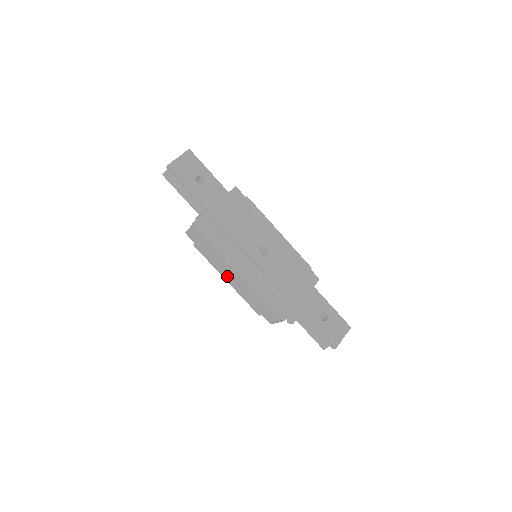
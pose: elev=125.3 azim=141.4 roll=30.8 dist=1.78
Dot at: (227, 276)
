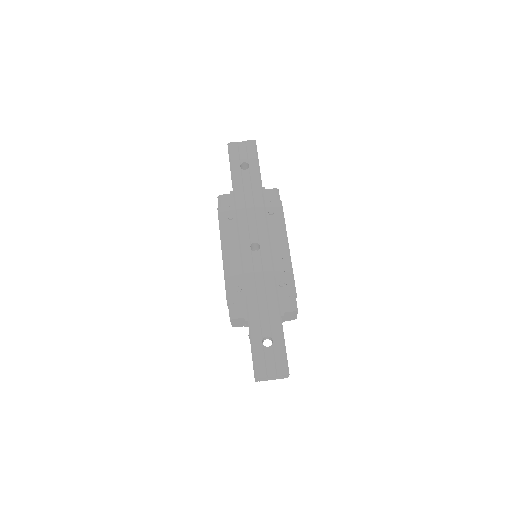
Dot at: occluded
